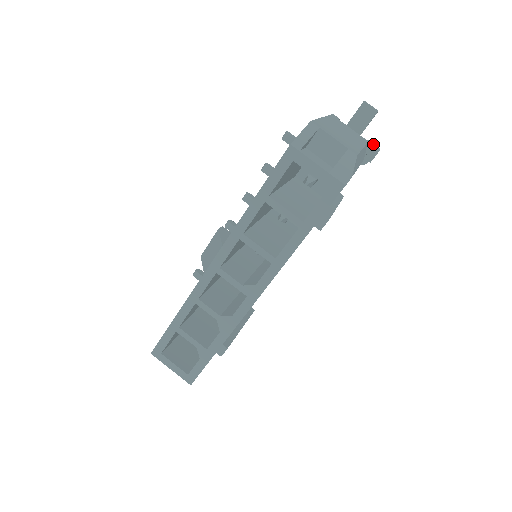
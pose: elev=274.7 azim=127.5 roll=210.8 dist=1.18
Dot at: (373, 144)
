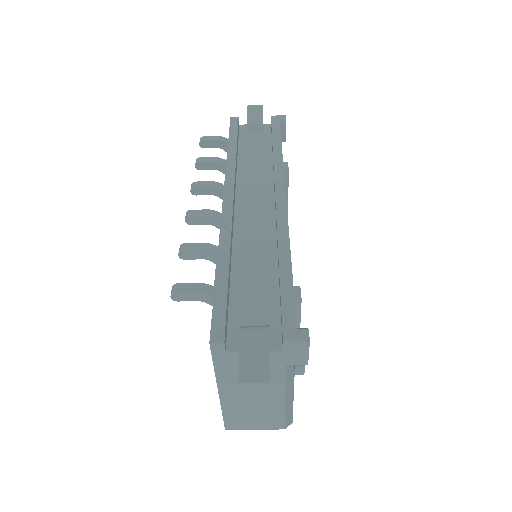
Dot at: (295, 347)
